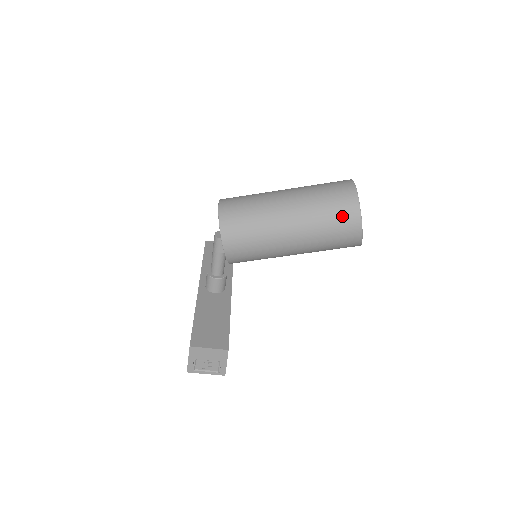
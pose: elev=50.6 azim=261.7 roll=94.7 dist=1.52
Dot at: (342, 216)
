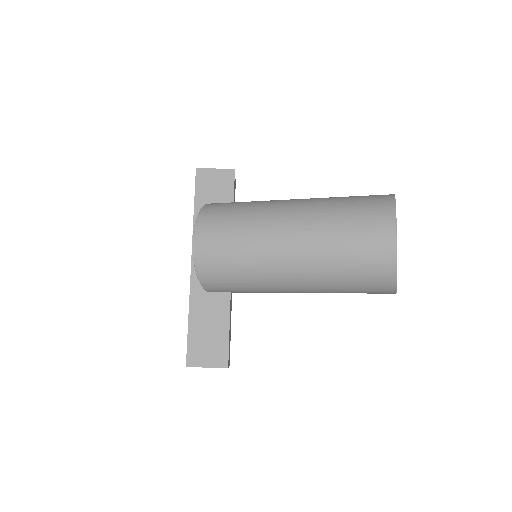
Dot at: (368, 284)
